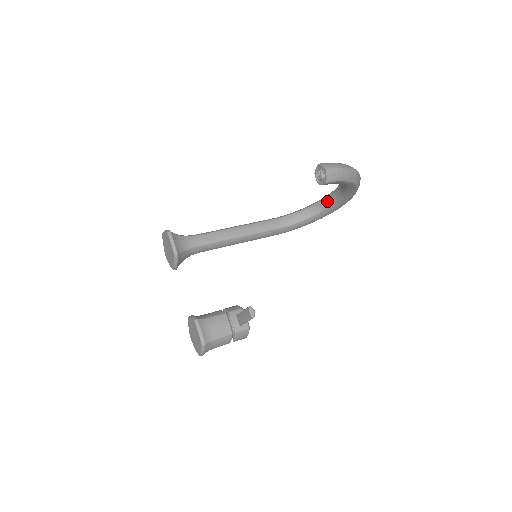
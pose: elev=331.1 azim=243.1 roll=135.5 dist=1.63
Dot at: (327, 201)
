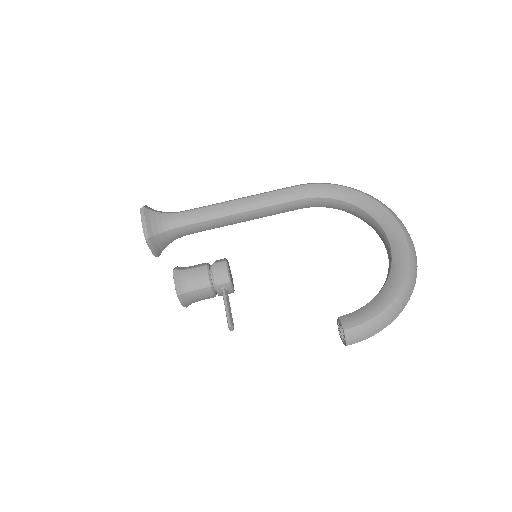
Dot at: (375, 227)
